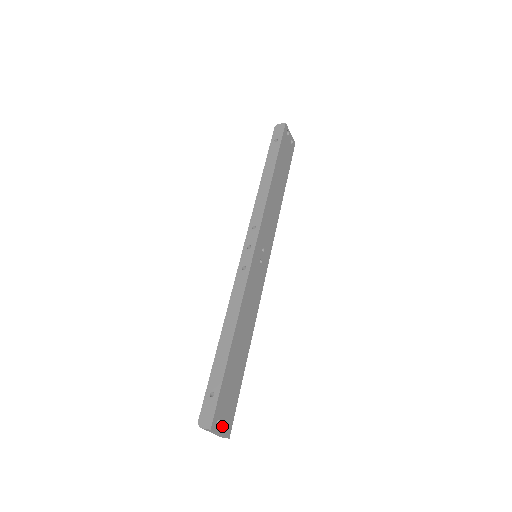
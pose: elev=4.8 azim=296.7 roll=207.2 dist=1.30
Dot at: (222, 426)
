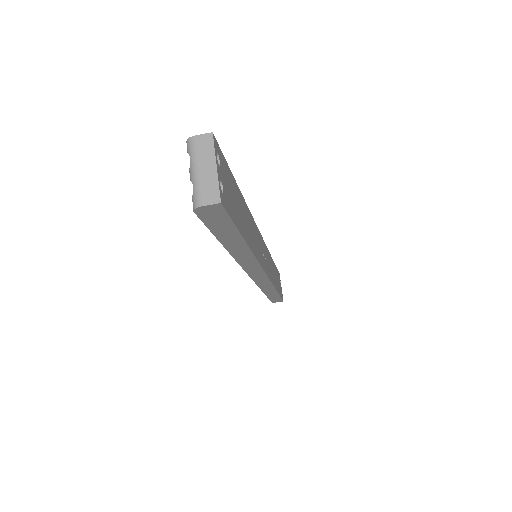
Dot at: (219, 173)
